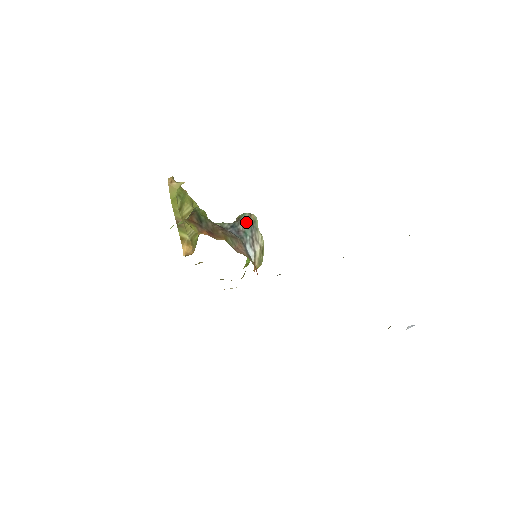
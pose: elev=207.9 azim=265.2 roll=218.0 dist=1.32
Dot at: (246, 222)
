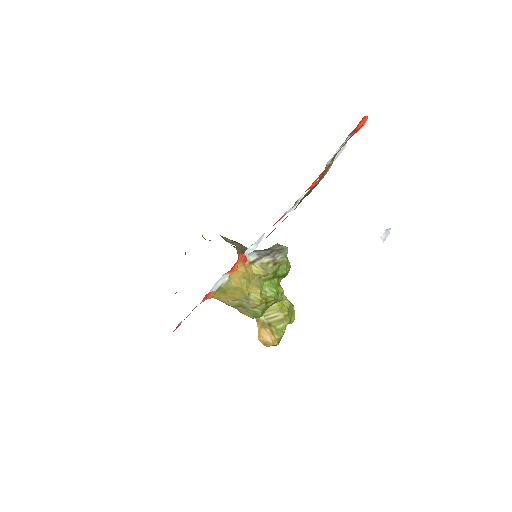
Dot at: (272, 249)
